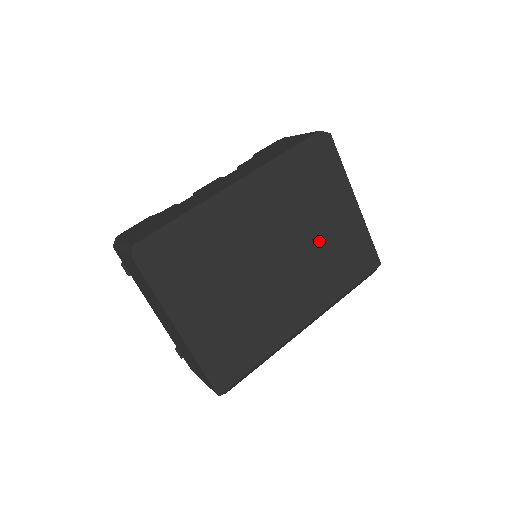
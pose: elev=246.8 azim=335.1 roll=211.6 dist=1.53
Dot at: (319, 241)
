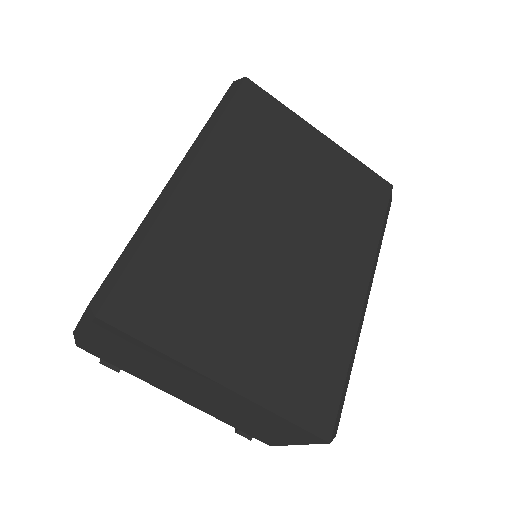
Dot at: (313, 191)
